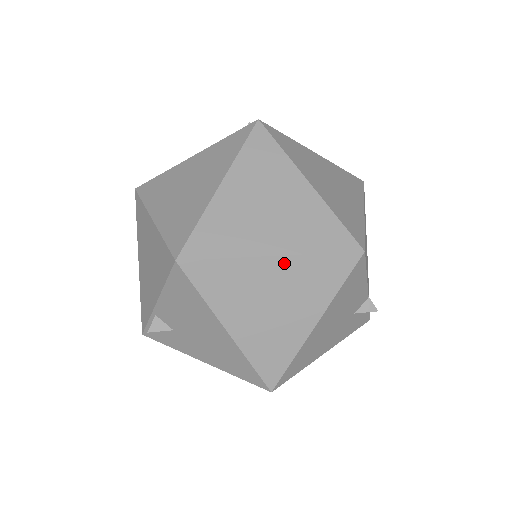
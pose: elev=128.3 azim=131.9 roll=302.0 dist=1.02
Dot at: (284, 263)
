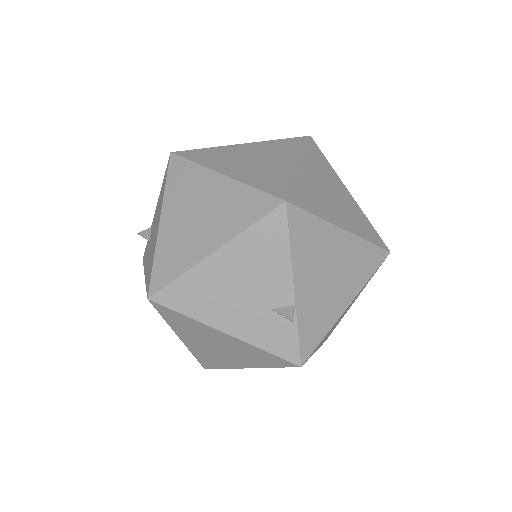
Dot at: (226, 183)
